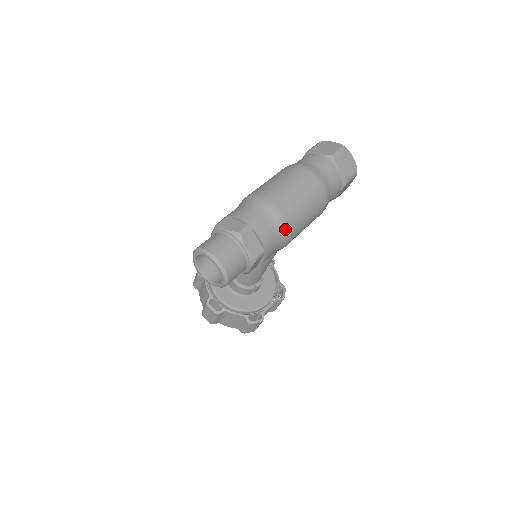
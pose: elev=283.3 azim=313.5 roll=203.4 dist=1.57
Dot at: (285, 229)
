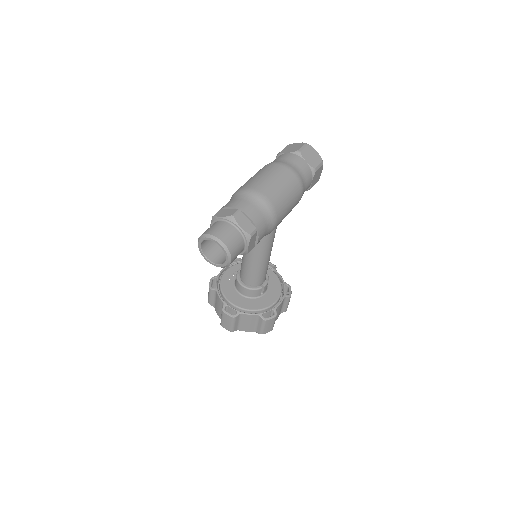
Dot at: (270, 209)
